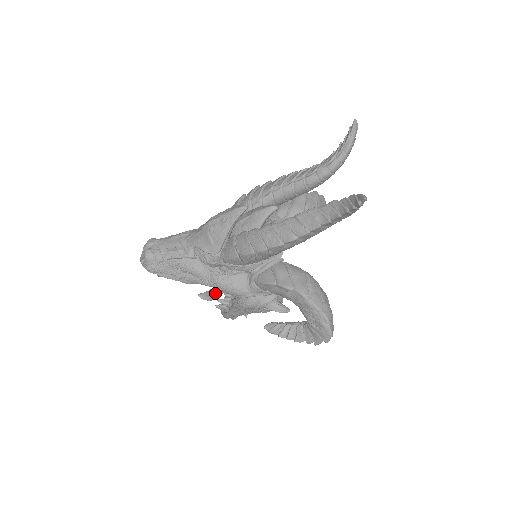
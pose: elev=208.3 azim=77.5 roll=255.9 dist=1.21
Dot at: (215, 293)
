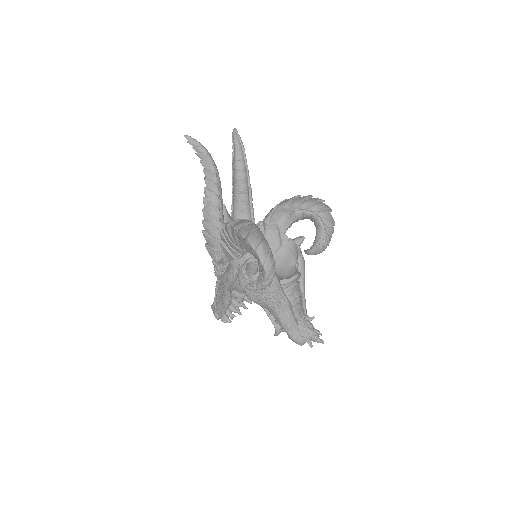
Dot at: (268, 316)
